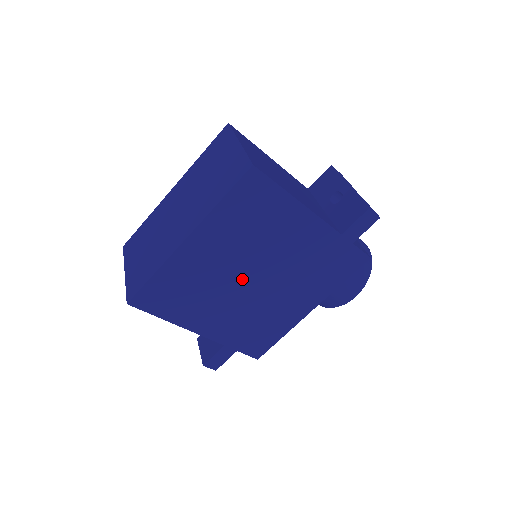
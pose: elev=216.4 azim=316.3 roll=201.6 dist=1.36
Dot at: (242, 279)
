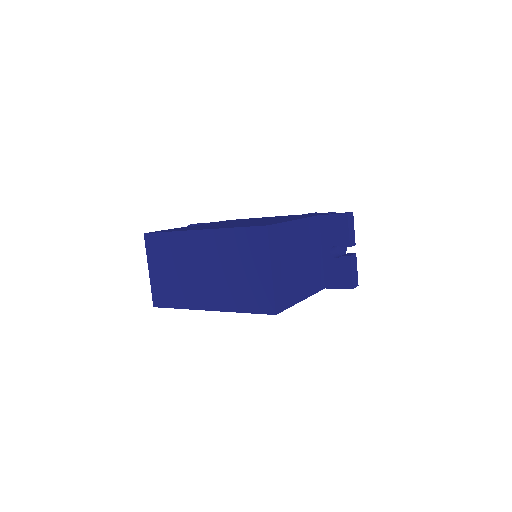
Dot at: occluded
